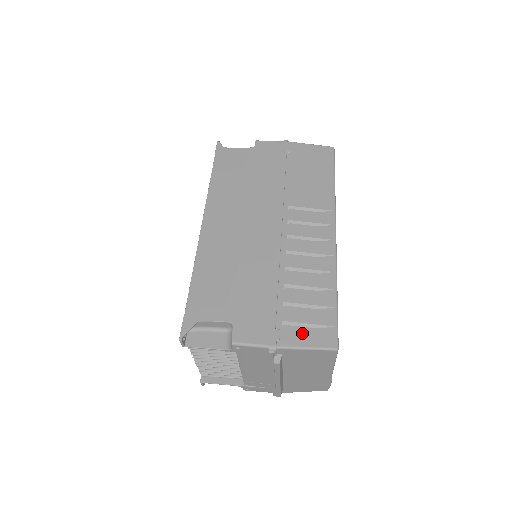
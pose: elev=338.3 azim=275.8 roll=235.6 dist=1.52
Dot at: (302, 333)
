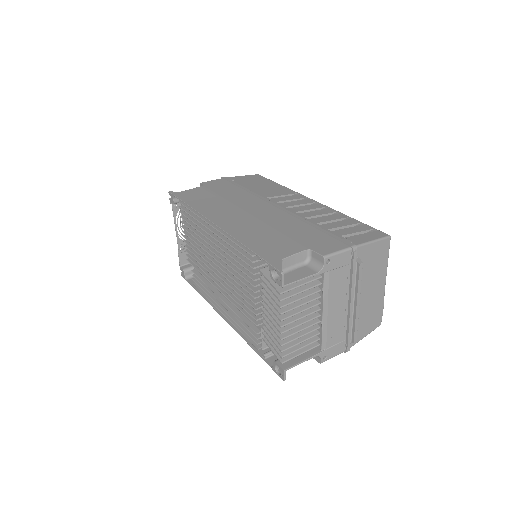
Dot at: (360, 236)
